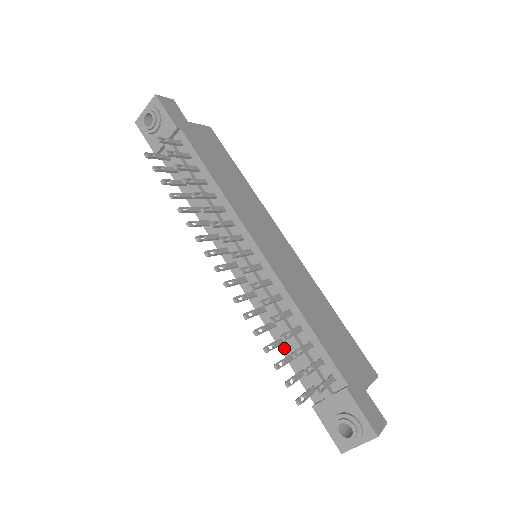
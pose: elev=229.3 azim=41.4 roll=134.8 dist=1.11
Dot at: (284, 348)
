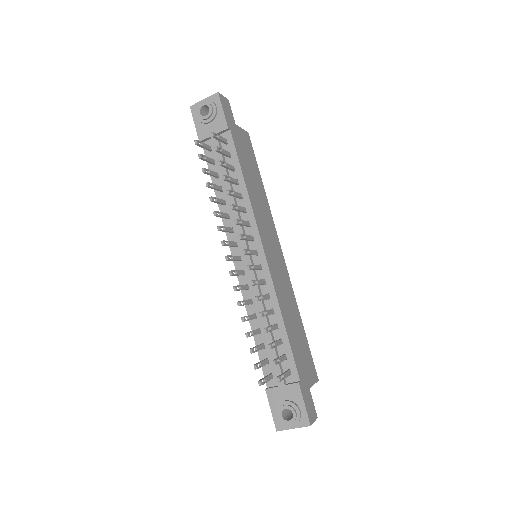
Dot at: (257, 337)
